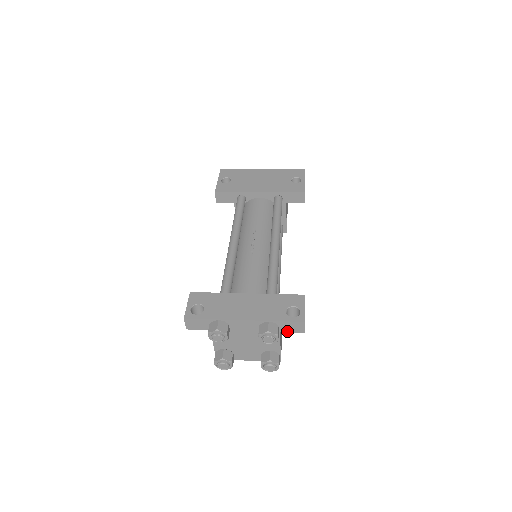
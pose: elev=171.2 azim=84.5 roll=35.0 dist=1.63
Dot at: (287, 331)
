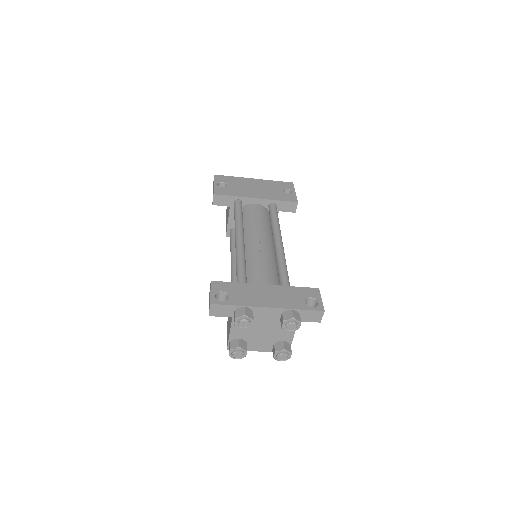
Dot at: (305, 320)
